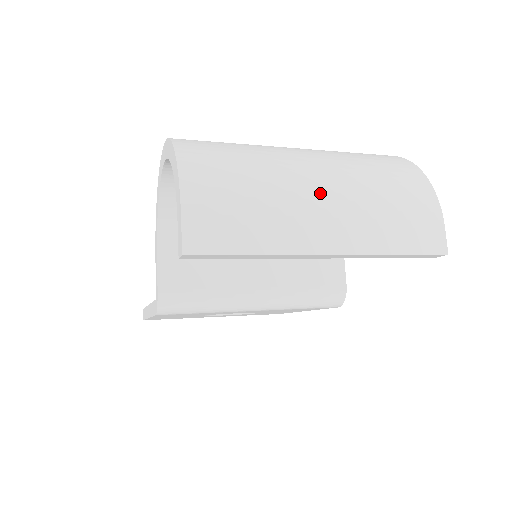
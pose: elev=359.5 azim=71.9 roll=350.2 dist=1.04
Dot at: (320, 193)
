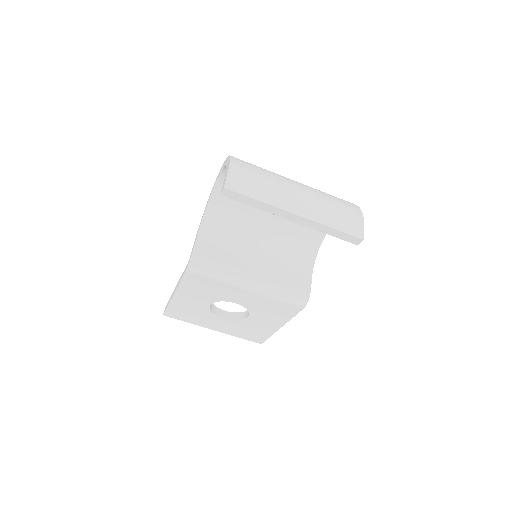
Dot at: (298, 190)
